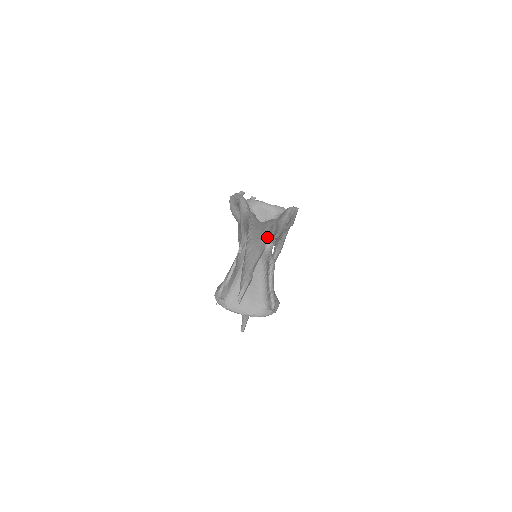
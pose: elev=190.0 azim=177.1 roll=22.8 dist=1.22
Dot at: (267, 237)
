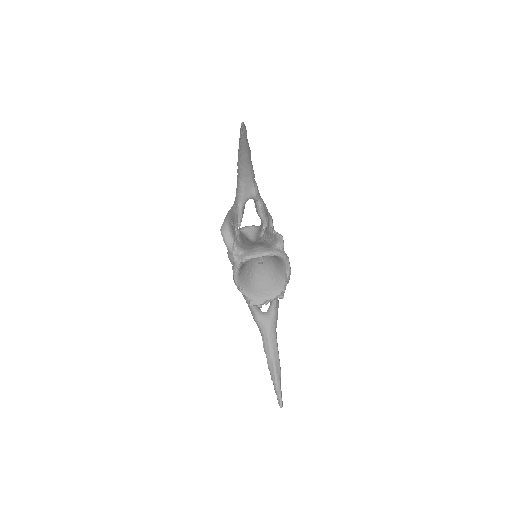
Dot at: occluded
